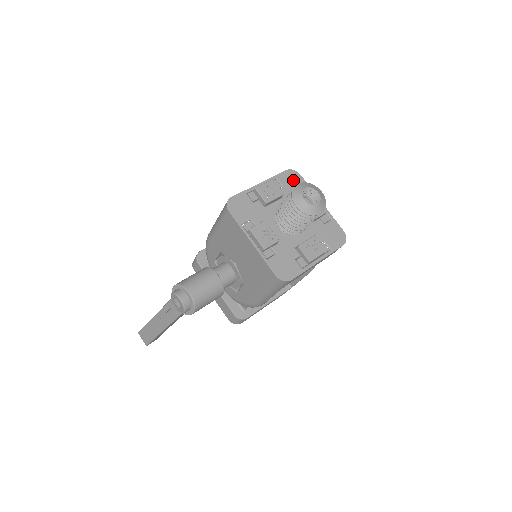
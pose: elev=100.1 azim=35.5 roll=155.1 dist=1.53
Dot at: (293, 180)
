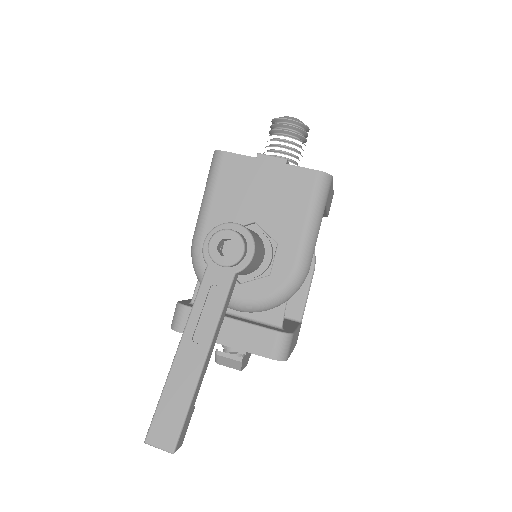
Dot at: occluded
